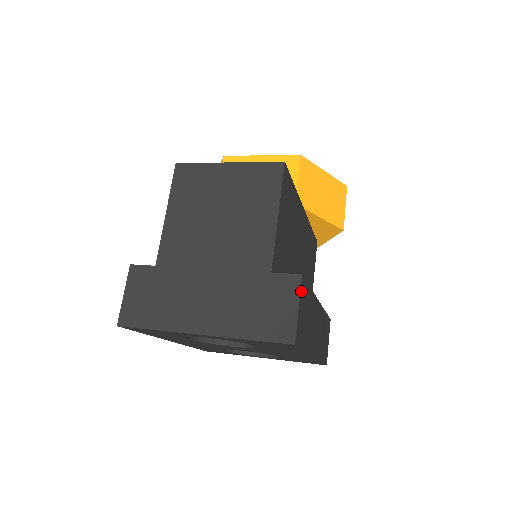
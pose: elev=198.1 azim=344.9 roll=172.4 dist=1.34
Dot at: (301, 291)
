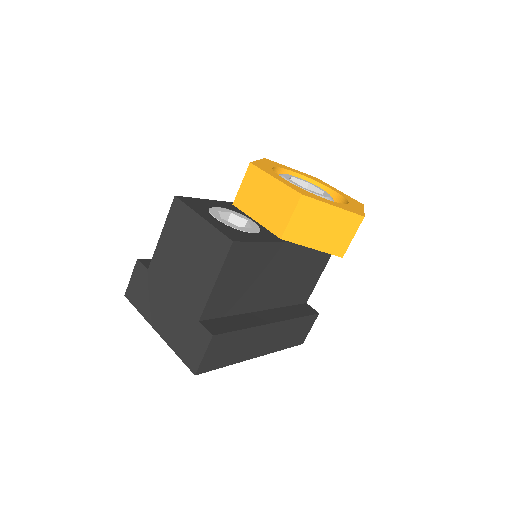
Dot at: (211, 344)
